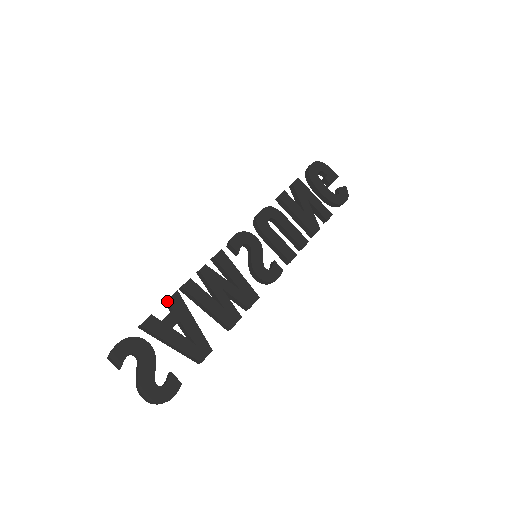
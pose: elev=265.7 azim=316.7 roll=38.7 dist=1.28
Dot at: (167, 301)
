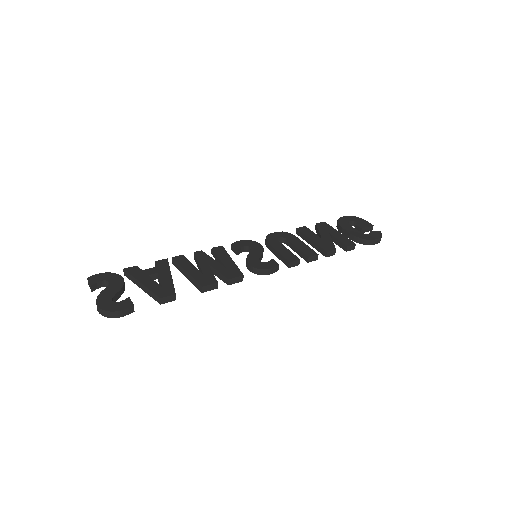
Dot at: (155, 262)
